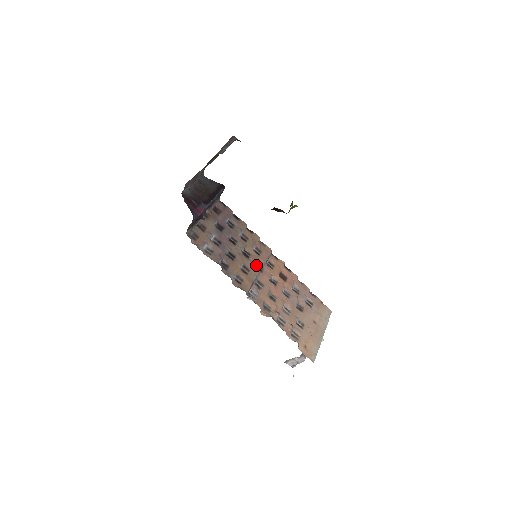
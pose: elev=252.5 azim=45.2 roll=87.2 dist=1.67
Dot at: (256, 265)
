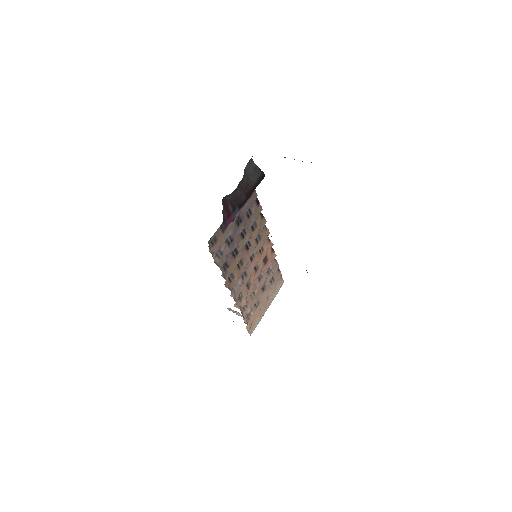
Dot at: (250, 255)
